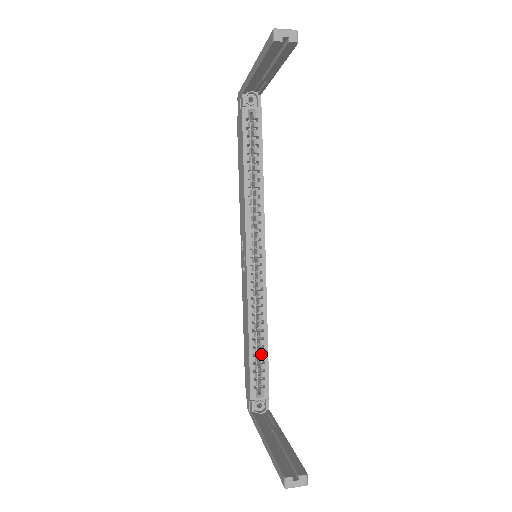
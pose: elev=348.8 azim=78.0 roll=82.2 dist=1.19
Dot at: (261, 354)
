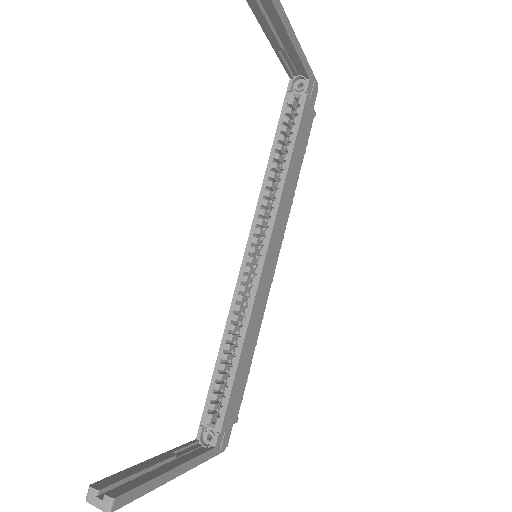
Dot at: (230, 375)
